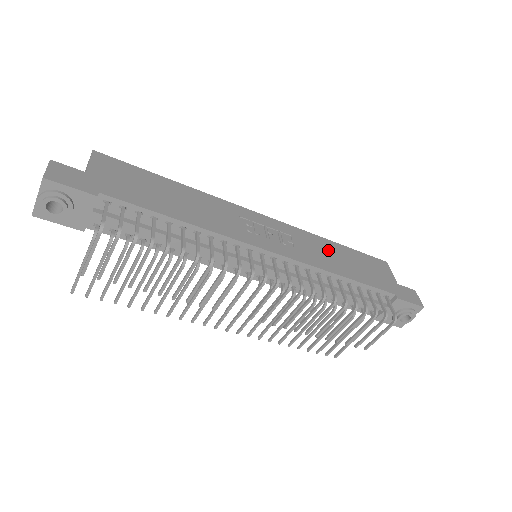
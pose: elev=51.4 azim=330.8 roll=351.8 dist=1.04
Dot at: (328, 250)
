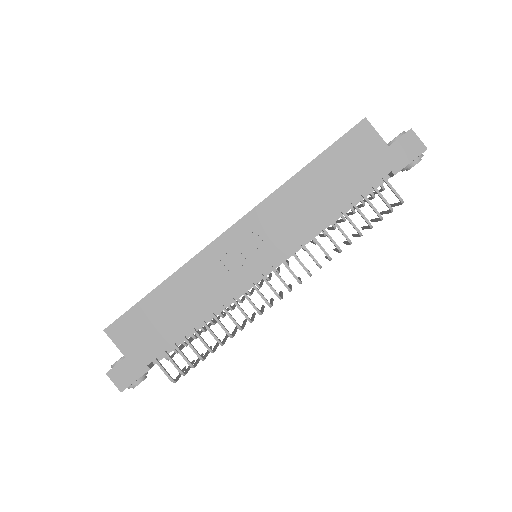
Dot at: (304, 194)
